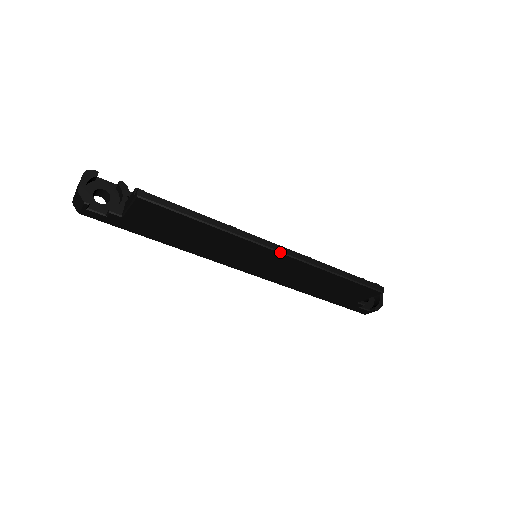
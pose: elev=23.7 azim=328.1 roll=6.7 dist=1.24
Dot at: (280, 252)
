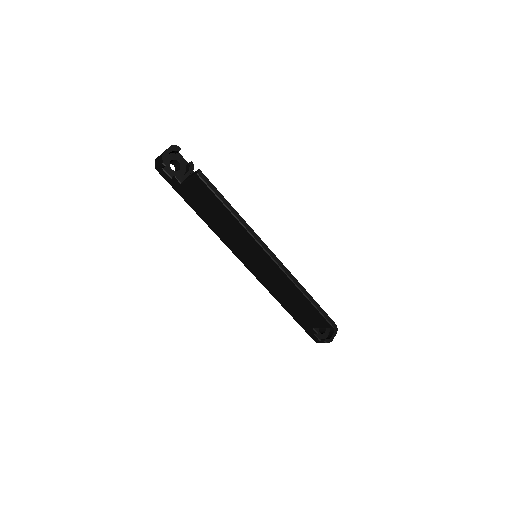
Dot at: (272, 258)
